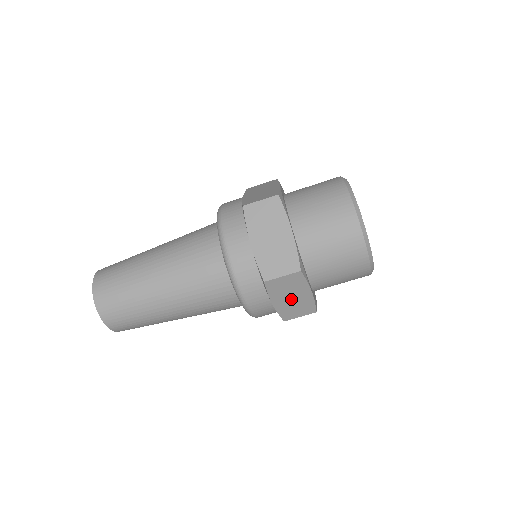
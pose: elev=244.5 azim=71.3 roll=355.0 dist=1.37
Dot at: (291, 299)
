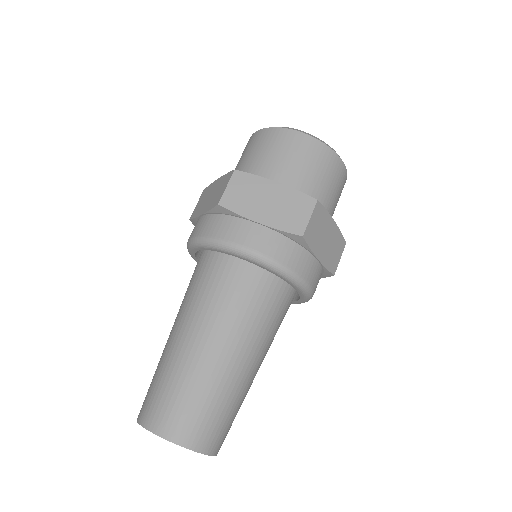
Dot at: (269, 204)
